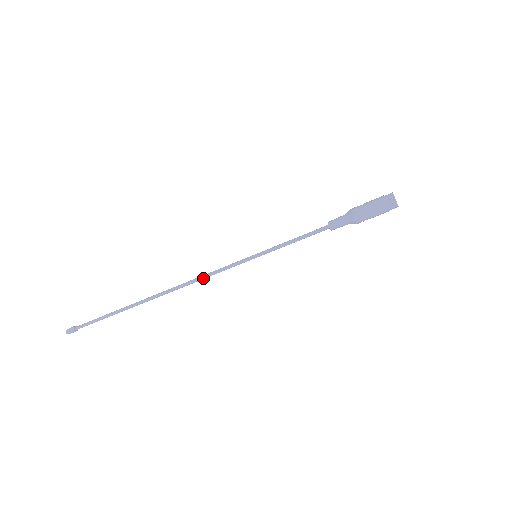
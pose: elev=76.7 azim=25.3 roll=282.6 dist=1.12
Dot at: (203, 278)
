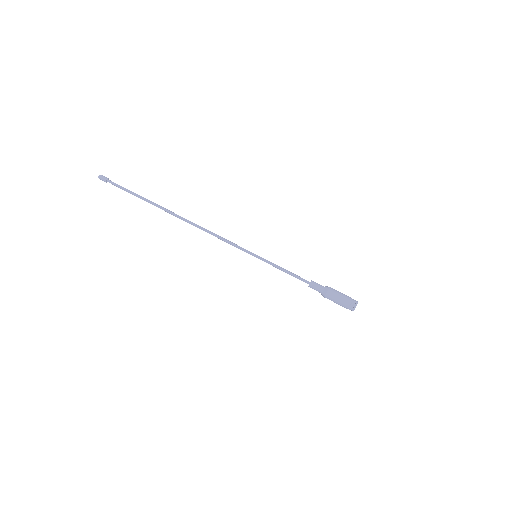
Dot at: (215, 236)
